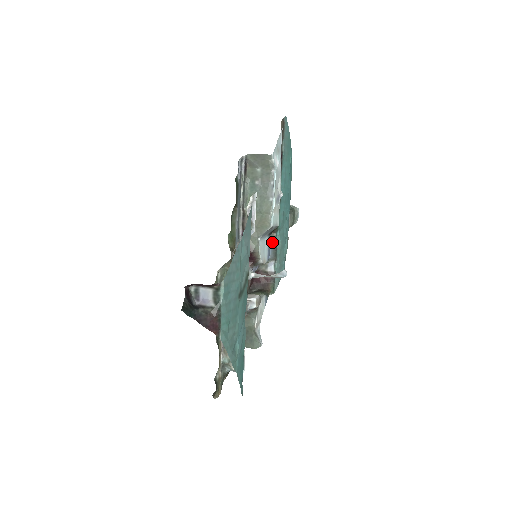
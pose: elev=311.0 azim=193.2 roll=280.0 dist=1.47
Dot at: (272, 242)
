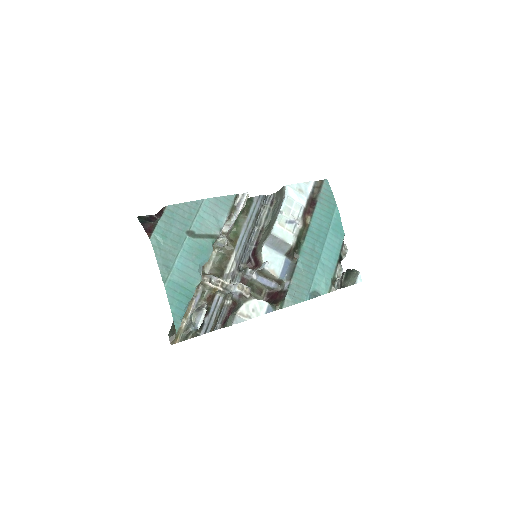
Dot at: (291, 265)
